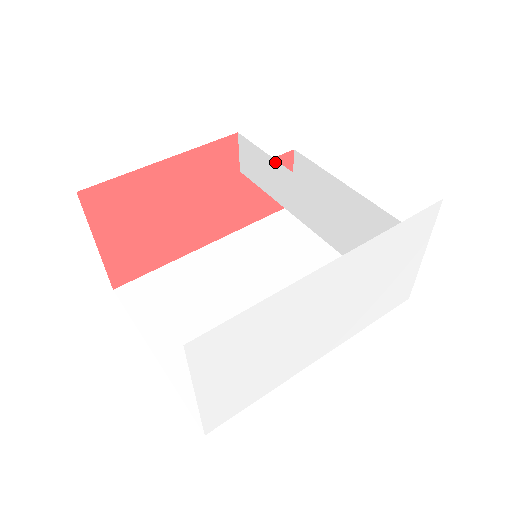
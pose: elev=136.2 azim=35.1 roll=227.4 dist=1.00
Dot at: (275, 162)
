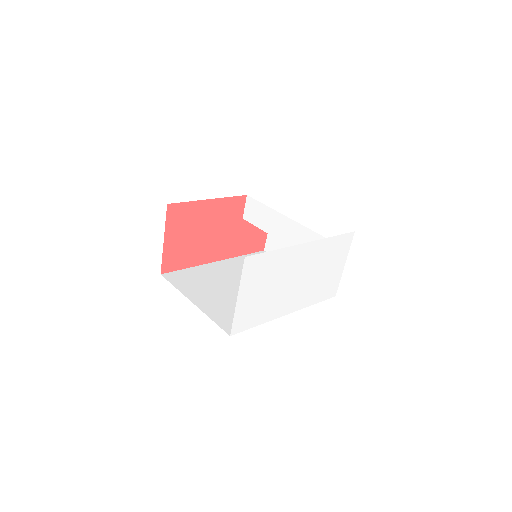
Dot at: (270, 209)
